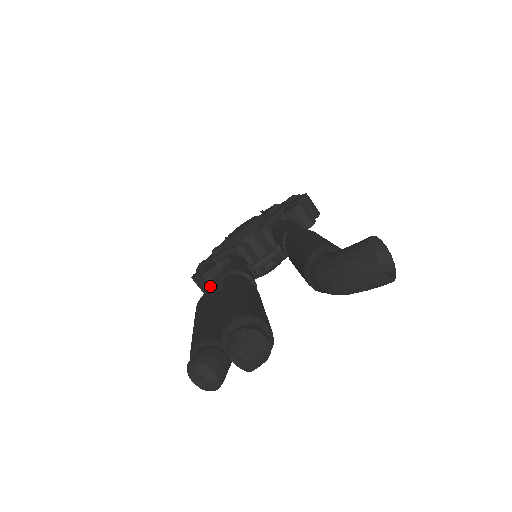
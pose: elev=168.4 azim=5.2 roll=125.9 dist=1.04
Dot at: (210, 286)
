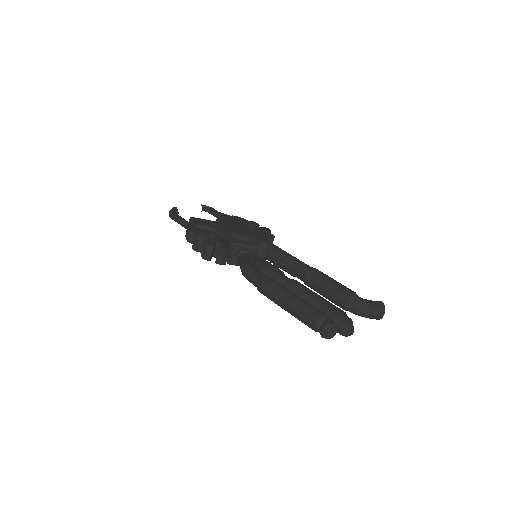
Dot at: (253, 267)
